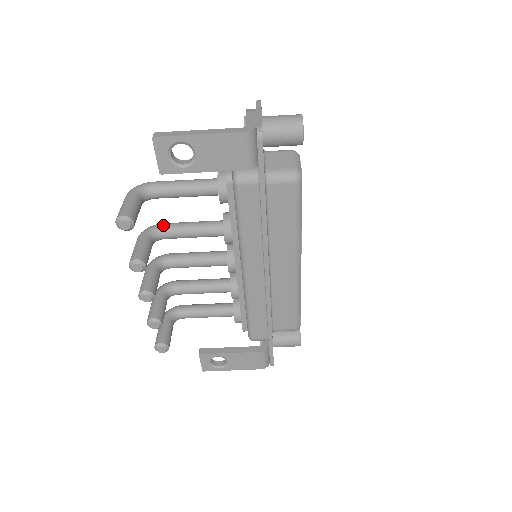
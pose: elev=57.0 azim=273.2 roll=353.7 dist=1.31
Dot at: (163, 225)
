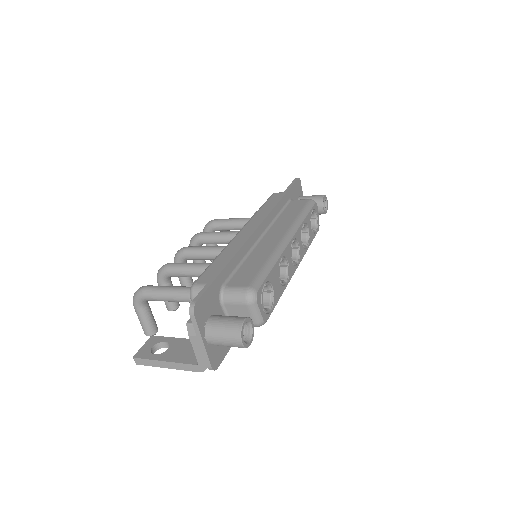
Dot at: (169, 274)
